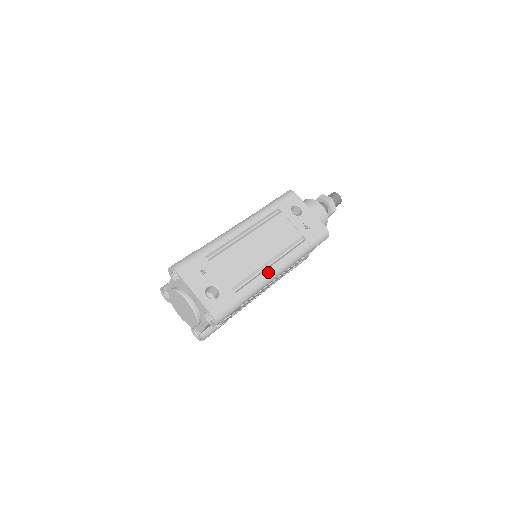
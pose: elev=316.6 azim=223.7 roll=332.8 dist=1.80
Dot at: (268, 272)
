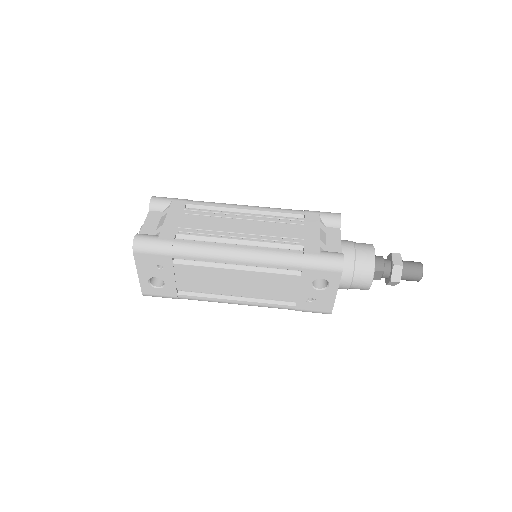
Dot at: (225, 301)
